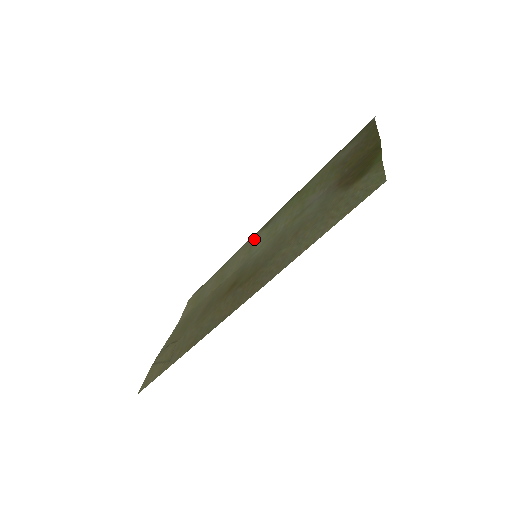
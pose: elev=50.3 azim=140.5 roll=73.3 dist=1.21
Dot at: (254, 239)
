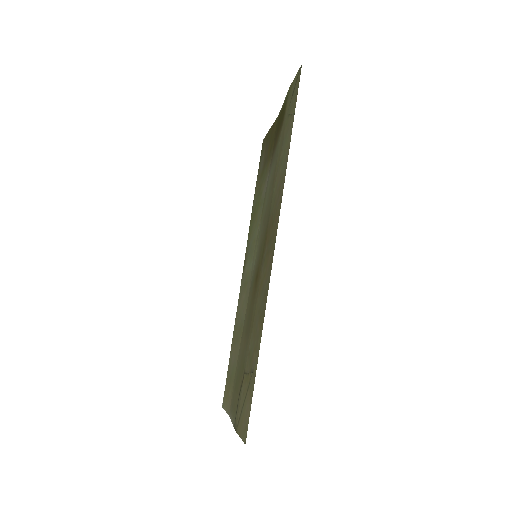
Dot at: (243, 282)
